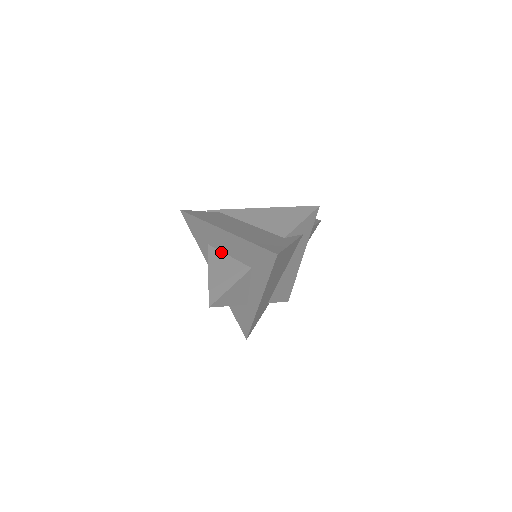
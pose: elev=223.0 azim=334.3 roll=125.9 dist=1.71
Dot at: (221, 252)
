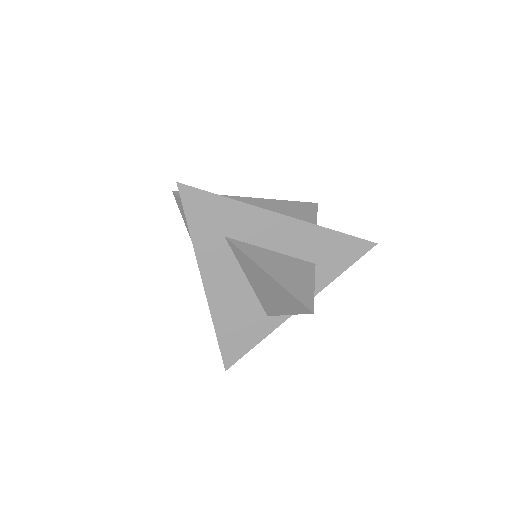
Dot at: (258, 247)
